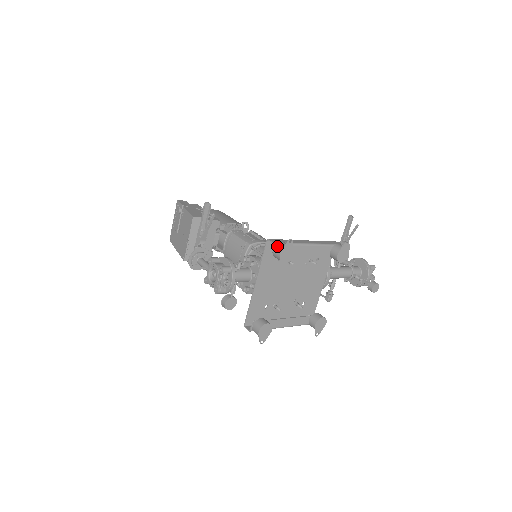
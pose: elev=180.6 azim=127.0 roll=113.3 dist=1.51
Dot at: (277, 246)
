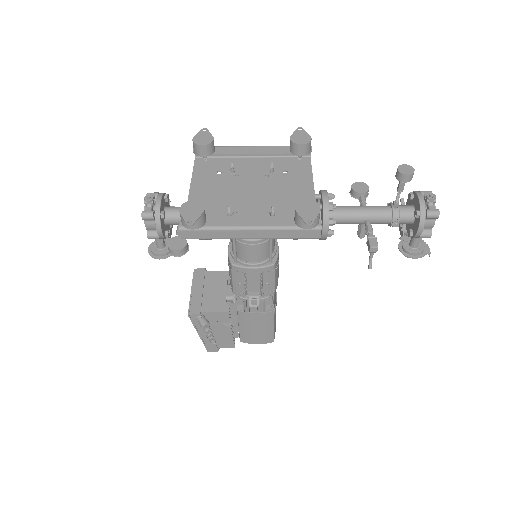
Dot at: occluded
